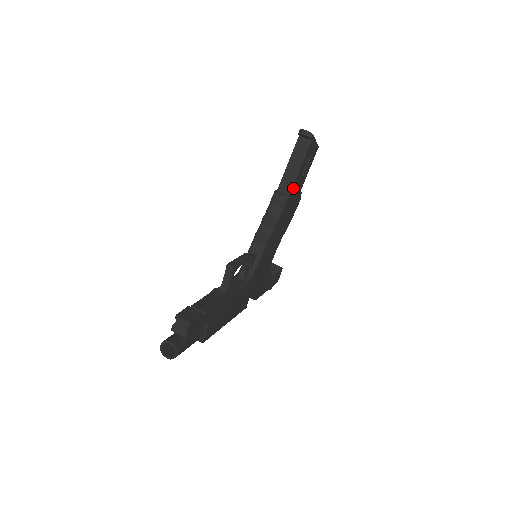
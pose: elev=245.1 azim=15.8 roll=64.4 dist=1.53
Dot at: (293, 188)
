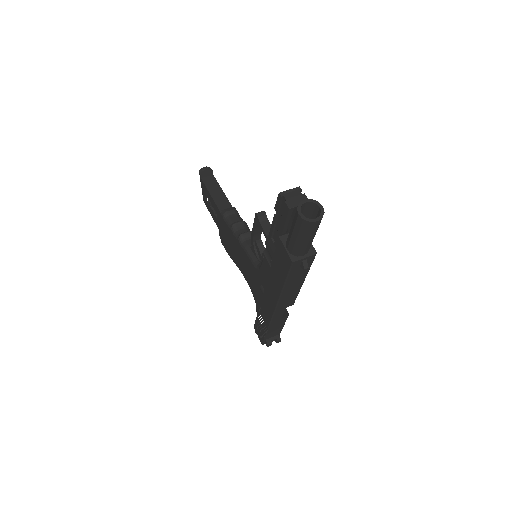
Dot at: occluded
